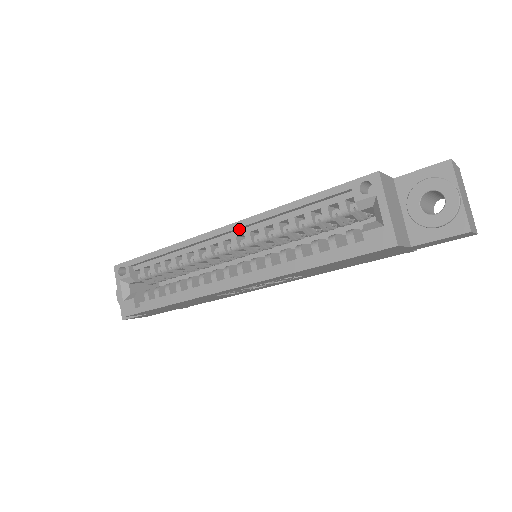
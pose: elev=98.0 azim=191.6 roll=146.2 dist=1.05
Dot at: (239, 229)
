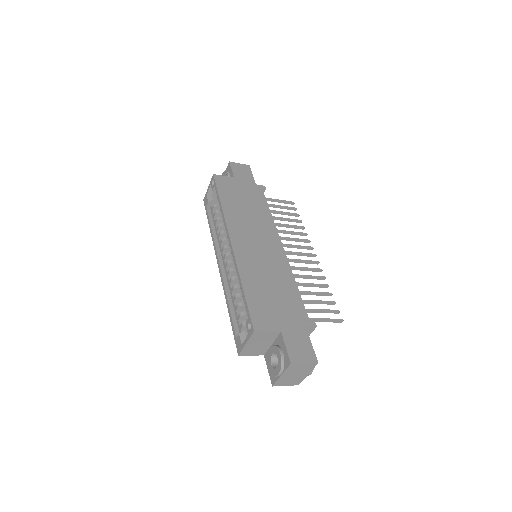
Dot at: occluded
